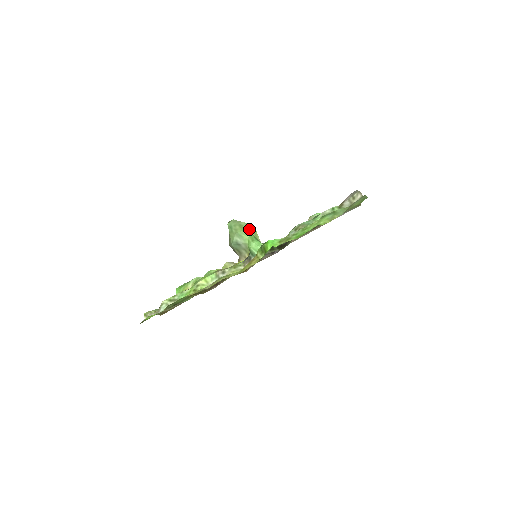
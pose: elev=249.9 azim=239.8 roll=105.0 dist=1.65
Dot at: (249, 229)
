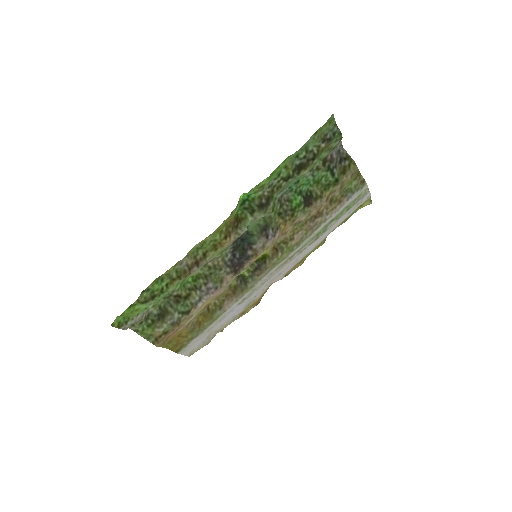
Dot at: occluded
